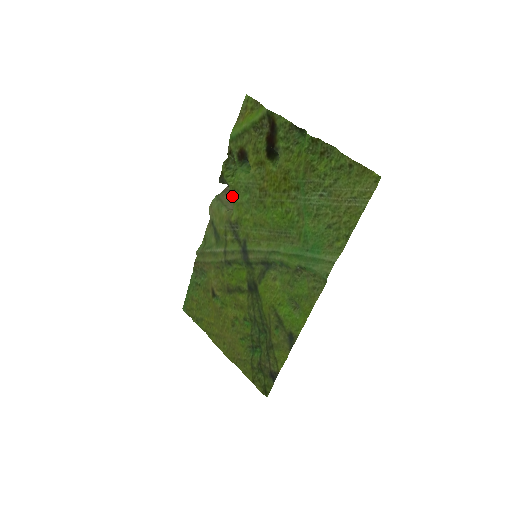
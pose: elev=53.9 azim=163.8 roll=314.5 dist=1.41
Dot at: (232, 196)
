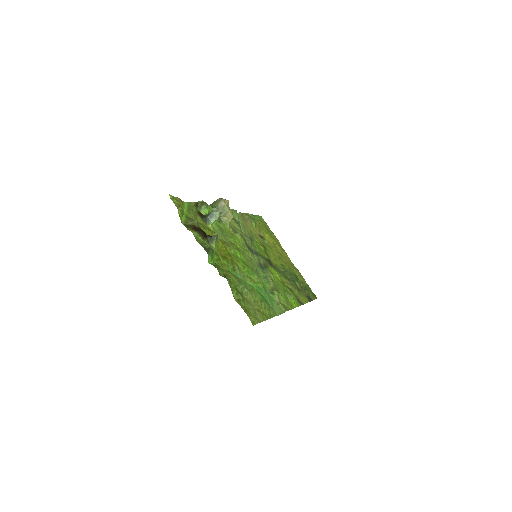
Dot at: (220, 221)
